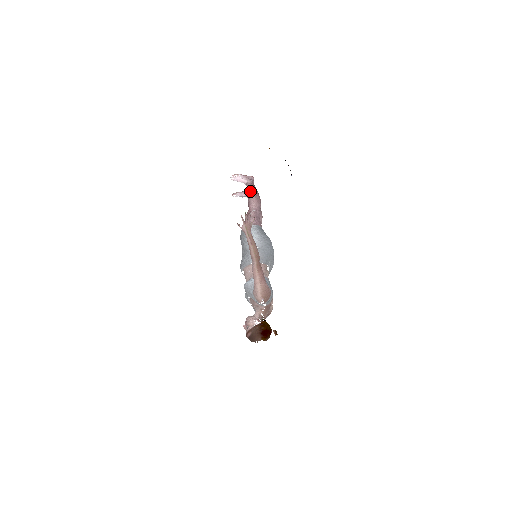
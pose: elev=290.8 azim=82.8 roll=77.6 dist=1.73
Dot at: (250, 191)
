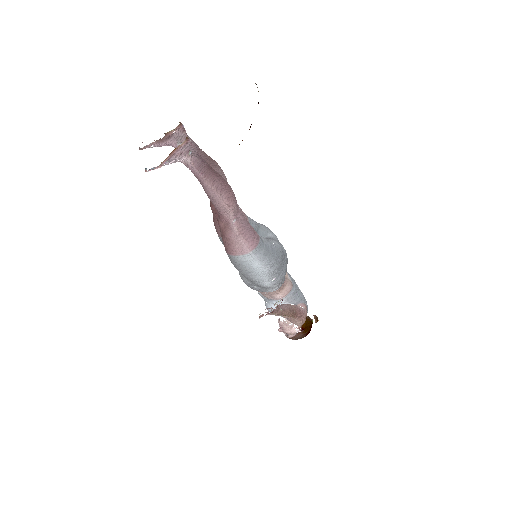
Dot at: (207, 187)
